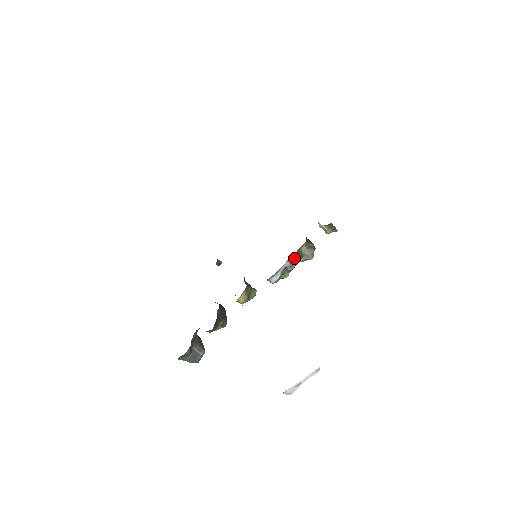
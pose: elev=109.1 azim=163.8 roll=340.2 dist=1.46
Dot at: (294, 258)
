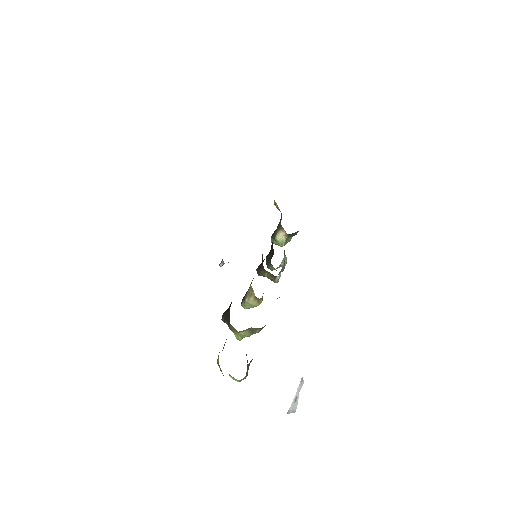
Dot at: occluded
